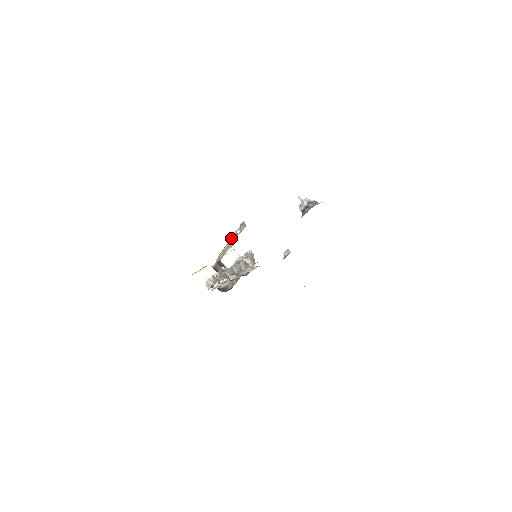
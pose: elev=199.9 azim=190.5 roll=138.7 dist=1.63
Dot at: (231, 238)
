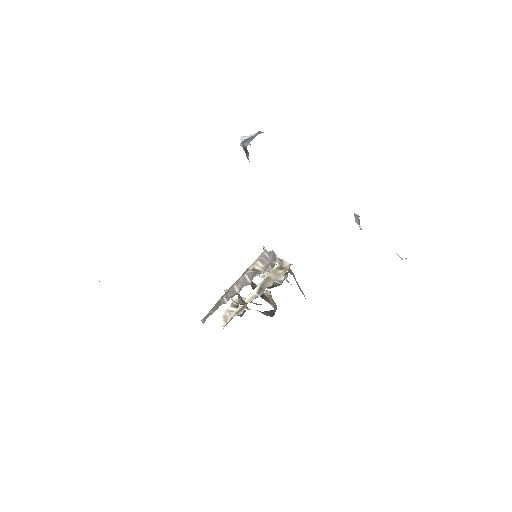
Dot at: occluded
